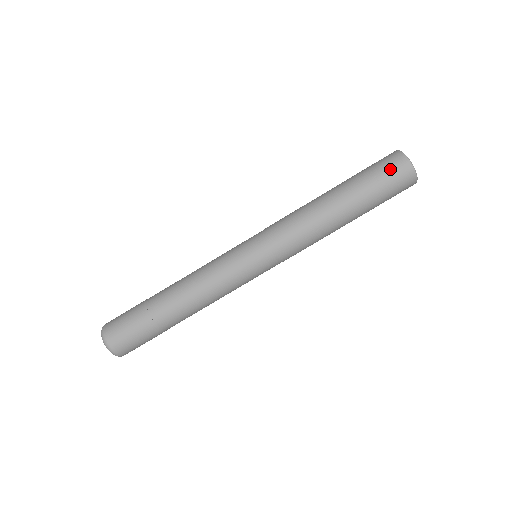
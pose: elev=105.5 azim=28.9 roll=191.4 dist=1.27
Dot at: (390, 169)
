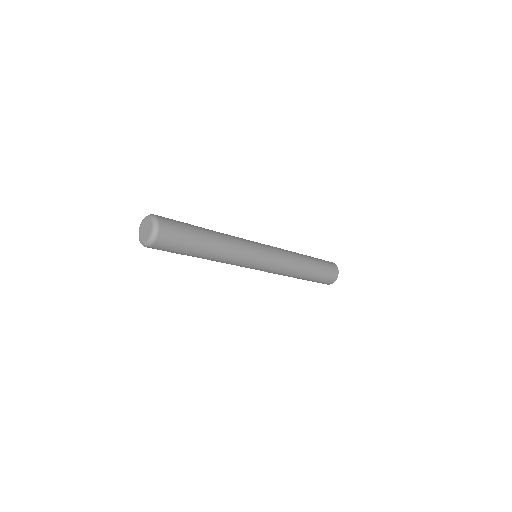
Dot at: occluded
